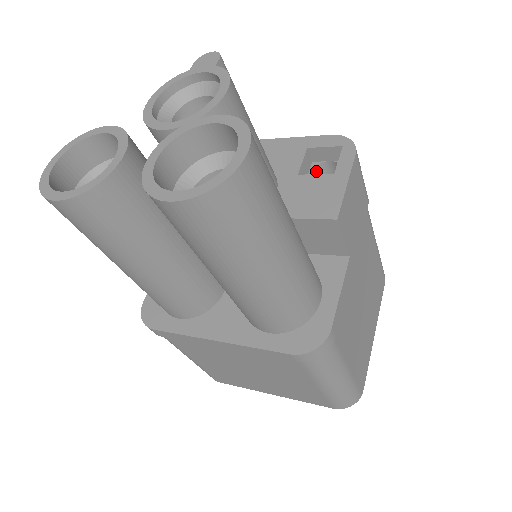
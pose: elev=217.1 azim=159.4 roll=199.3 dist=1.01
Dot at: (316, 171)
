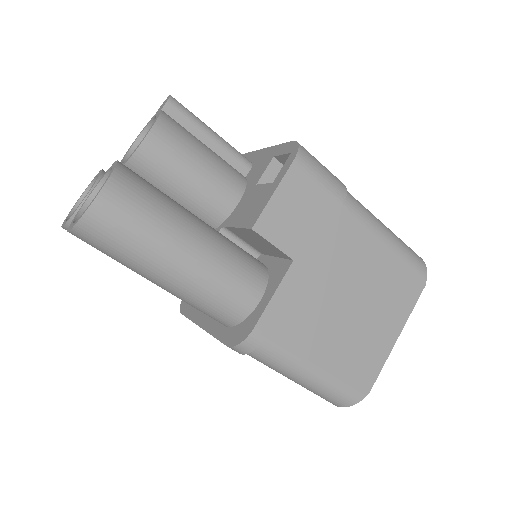
Dot at: occluded
